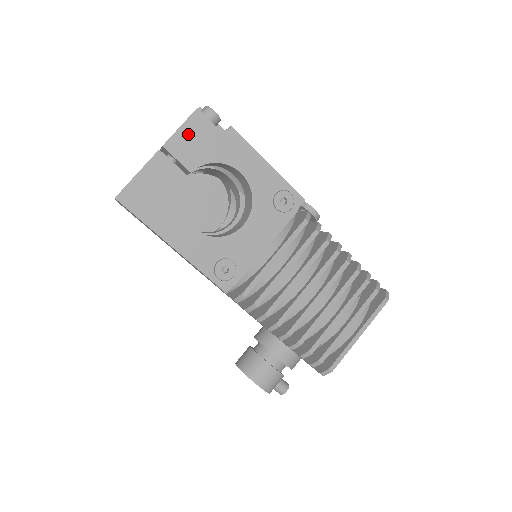
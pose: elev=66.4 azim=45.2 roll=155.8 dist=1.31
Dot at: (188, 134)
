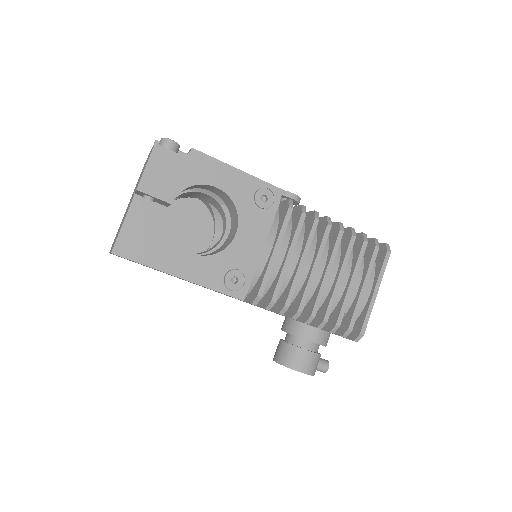
Dot at: (155, 170)
